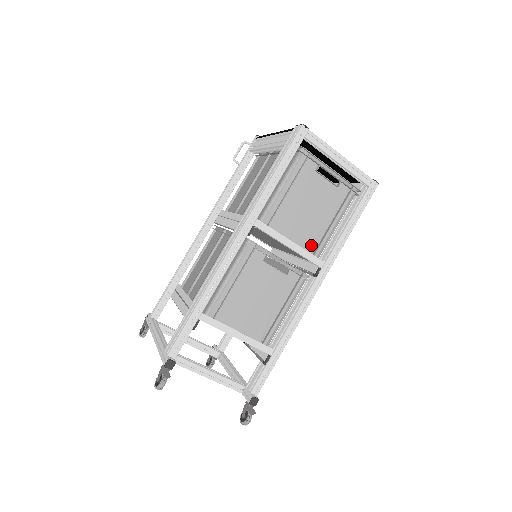
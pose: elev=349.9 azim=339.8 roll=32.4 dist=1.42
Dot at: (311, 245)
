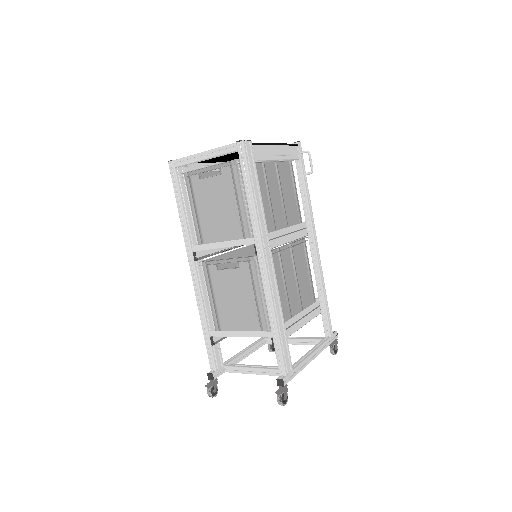
Dot at: (239, 232)
